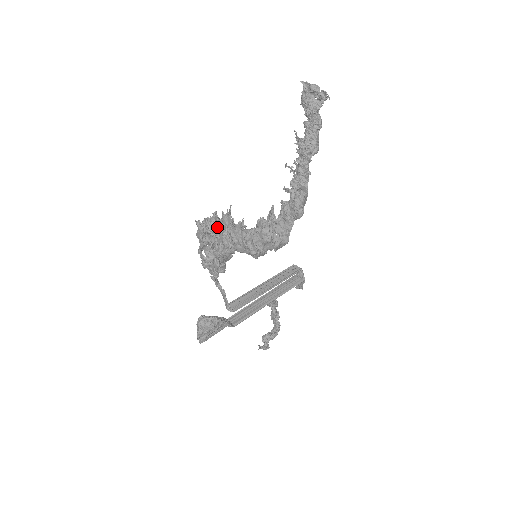
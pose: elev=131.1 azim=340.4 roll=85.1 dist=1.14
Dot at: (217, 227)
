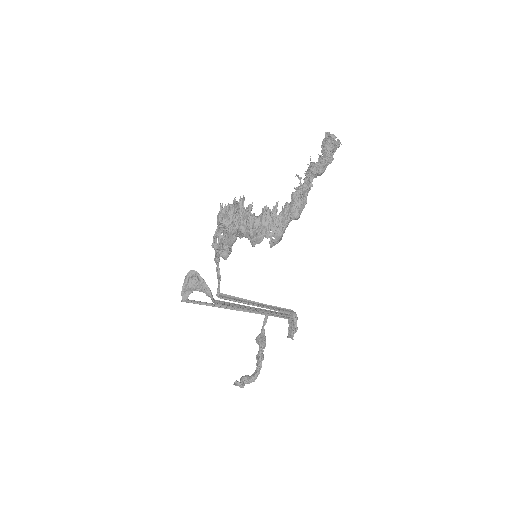
Dot at: (233, 211)
